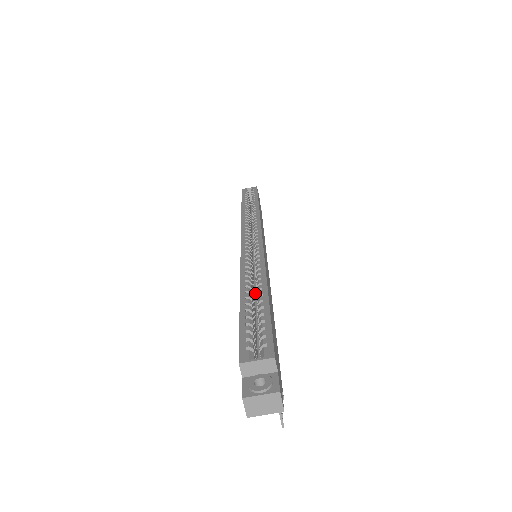
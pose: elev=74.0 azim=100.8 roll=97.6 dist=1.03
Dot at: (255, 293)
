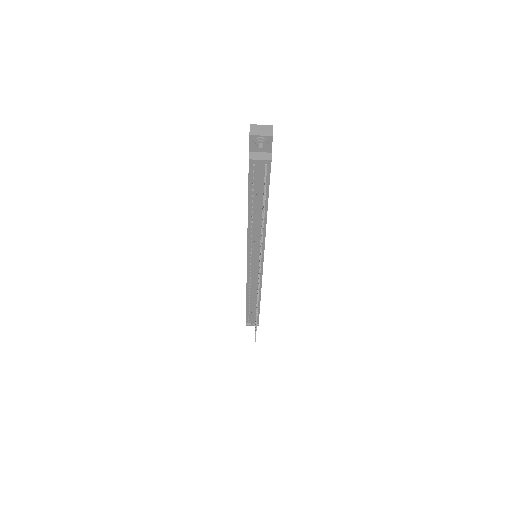
Dot at: occluded
